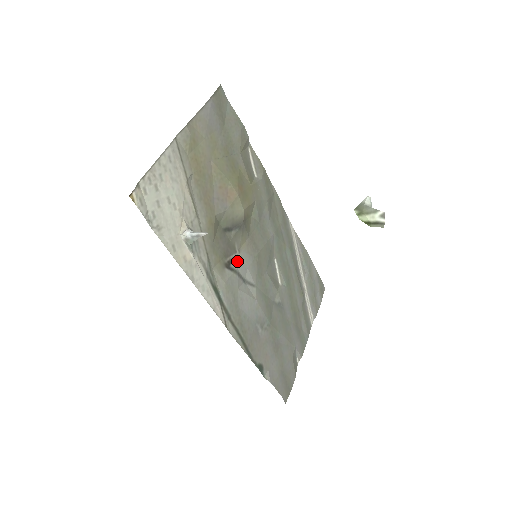
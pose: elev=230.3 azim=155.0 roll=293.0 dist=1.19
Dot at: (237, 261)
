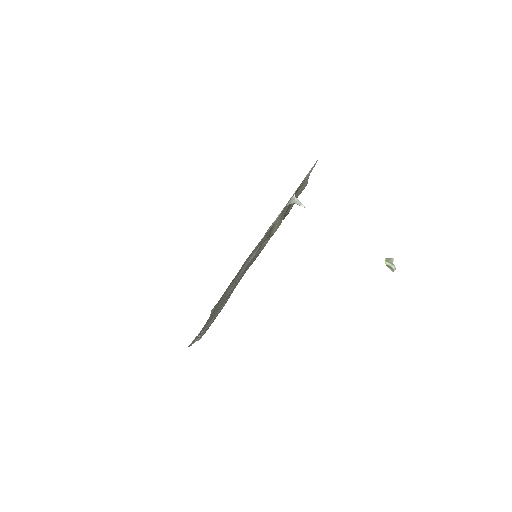
Dot at: occluded
